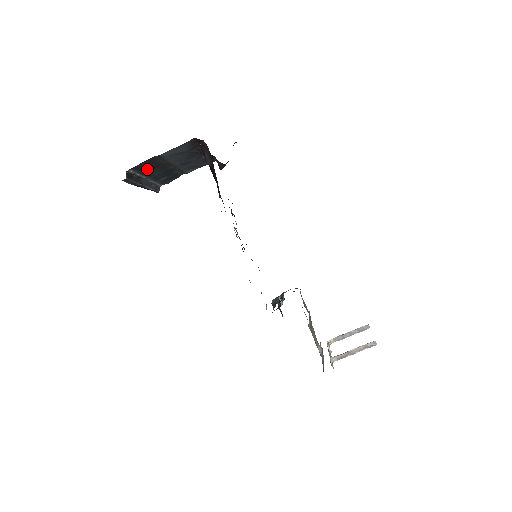
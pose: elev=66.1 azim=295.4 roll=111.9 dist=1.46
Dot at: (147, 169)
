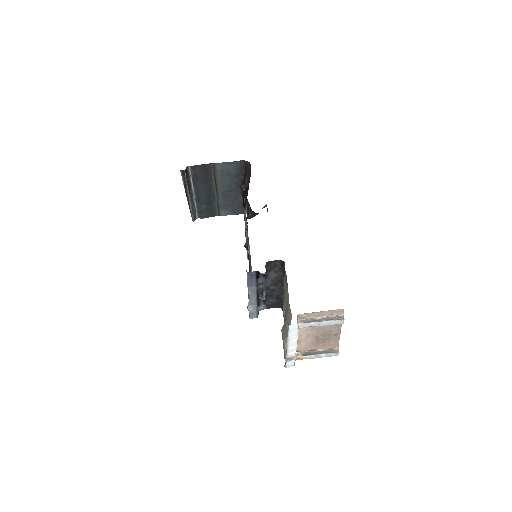
Dot at: (199, 180)
